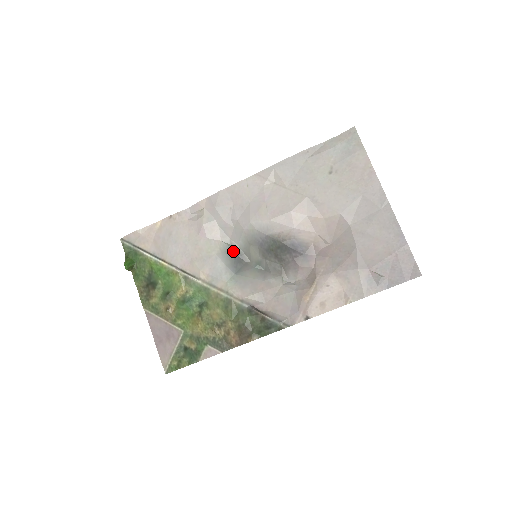
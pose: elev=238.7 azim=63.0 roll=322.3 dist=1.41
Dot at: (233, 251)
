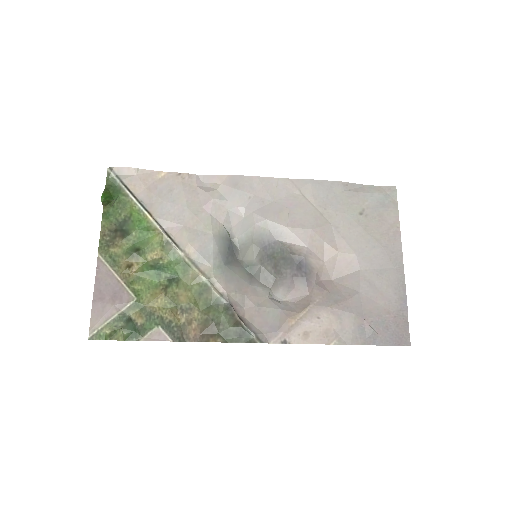
Dot at: (230, 241)
